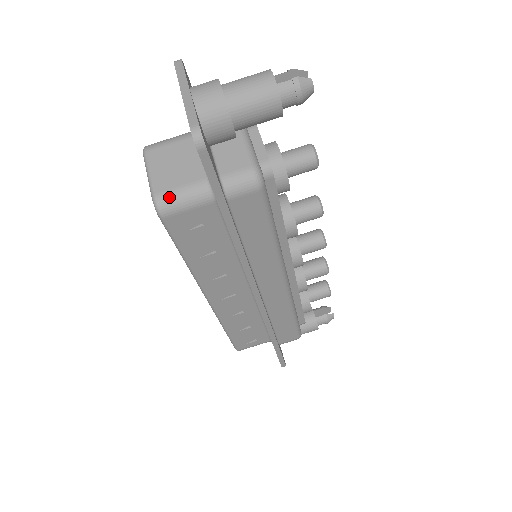
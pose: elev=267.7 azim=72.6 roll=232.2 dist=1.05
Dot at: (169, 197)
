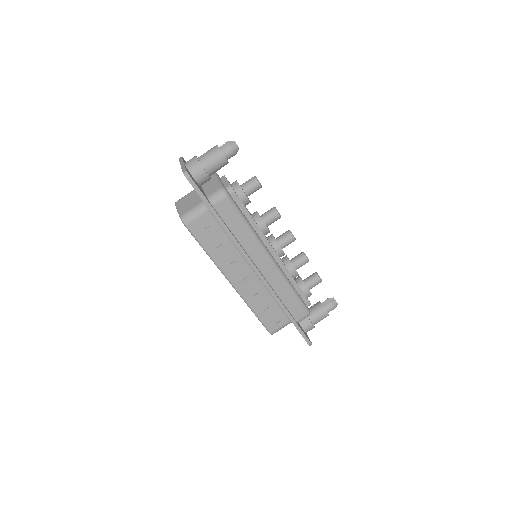
Dot at: (187, 214)
